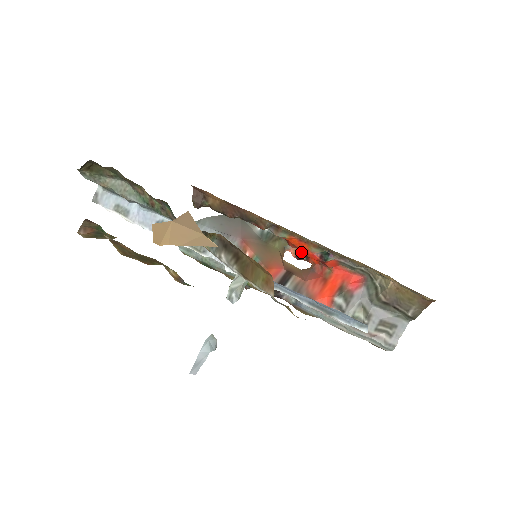
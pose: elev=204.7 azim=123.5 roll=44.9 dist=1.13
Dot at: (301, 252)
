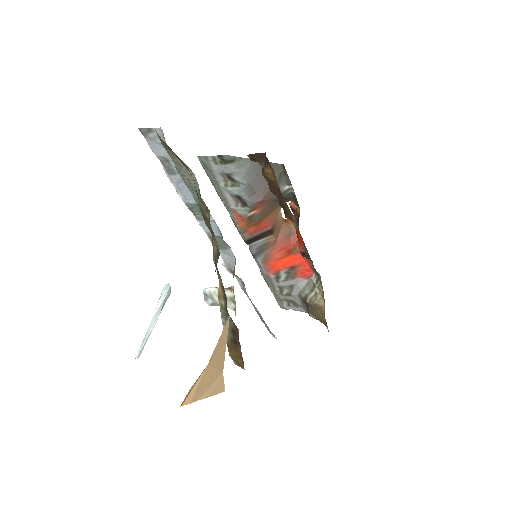
Dot at: (298, 214)
